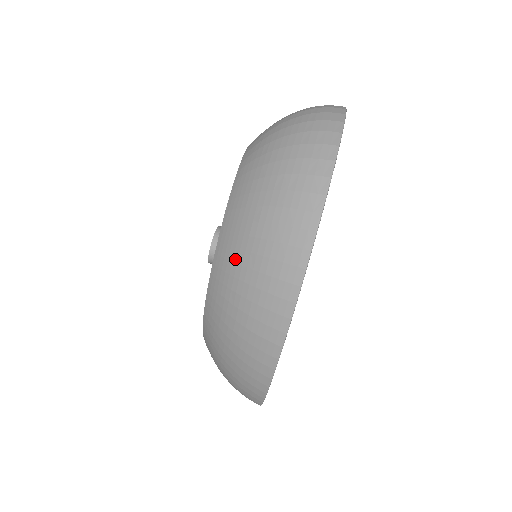
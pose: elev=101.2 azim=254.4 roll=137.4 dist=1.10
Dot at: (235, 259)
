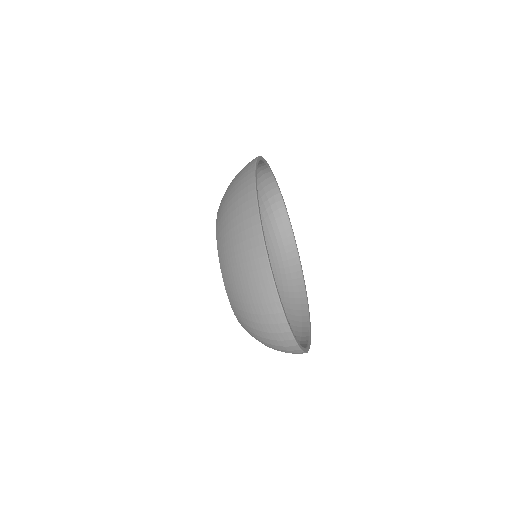
Dot at: occluded
